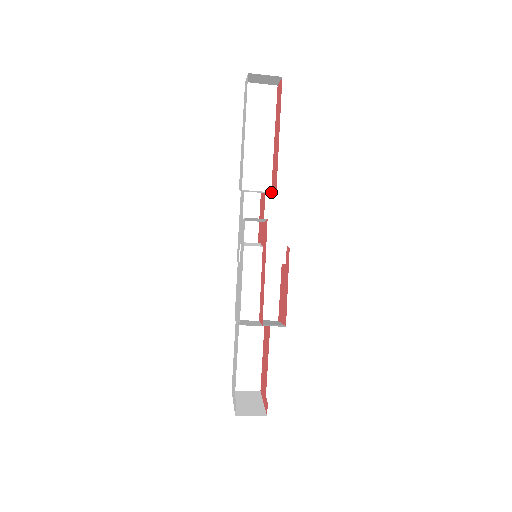
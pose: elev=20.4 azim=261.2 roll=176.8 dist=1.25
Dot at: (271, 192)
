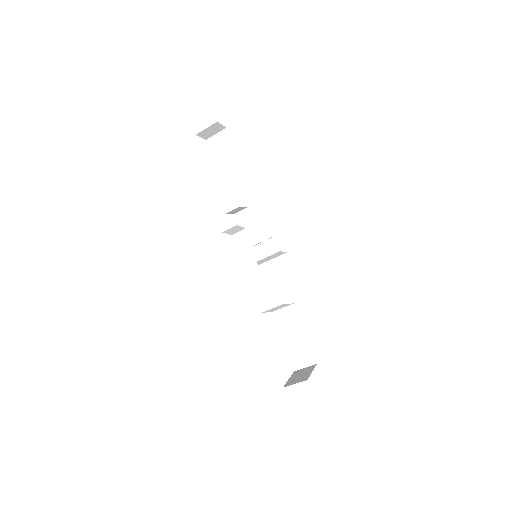
Dot at: occluded
